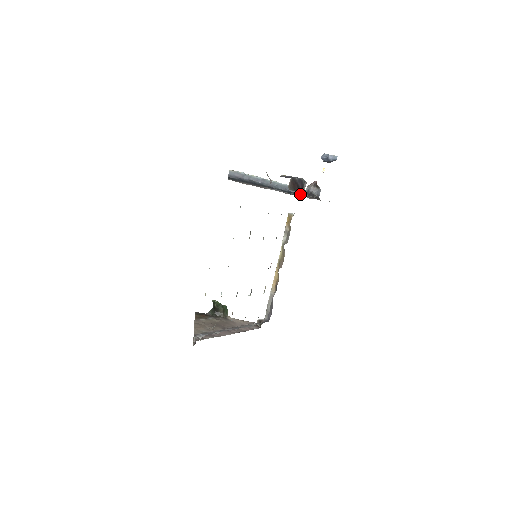
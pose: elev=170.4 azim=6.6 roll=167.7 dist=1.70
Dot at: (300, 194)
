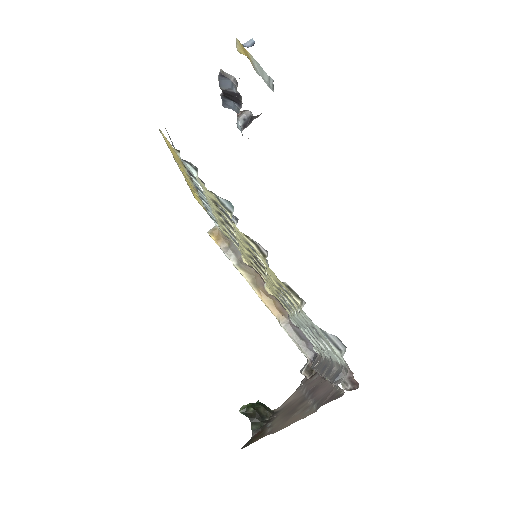
Dot at: occluded
